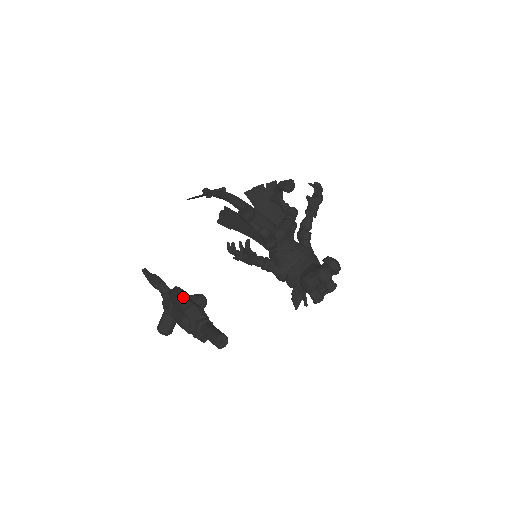
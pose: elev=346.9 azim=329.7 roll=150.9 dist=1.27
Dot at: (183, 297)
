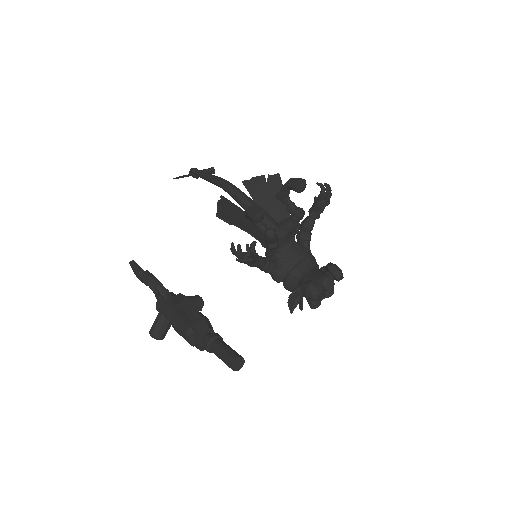
Dot at: (193, 310)
